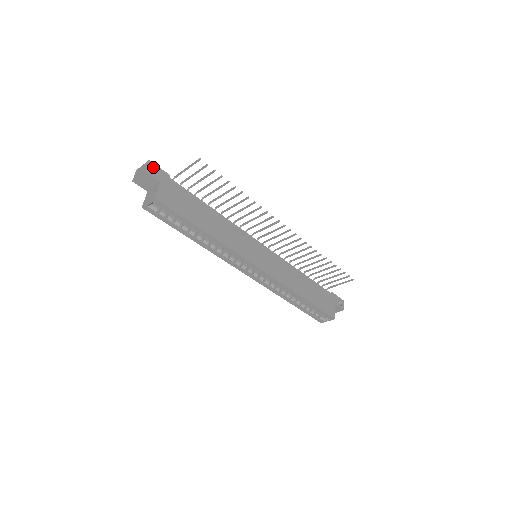
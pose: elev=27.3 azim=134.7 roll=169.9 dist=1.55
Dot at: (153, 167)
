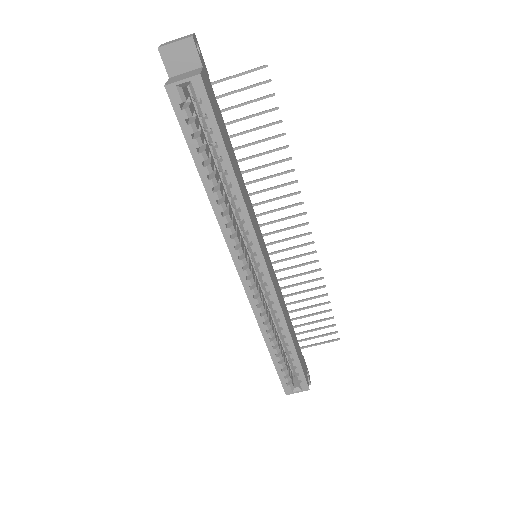
Dot at: occluded
